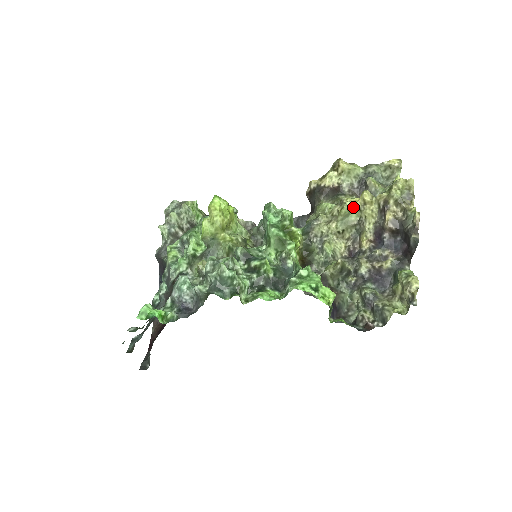
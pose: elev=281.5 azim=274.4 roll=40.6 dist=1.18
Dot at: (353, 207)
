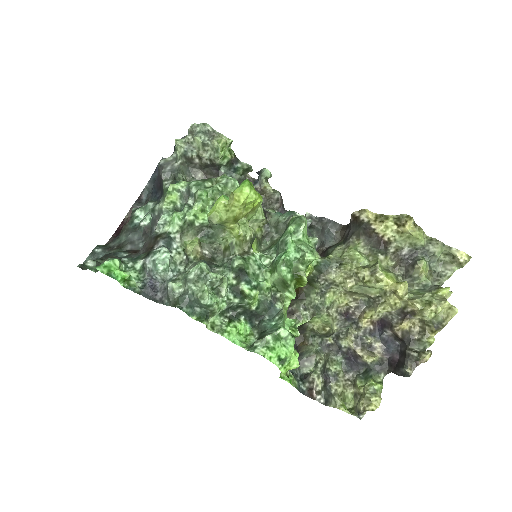
Dot at: (381, 287)
